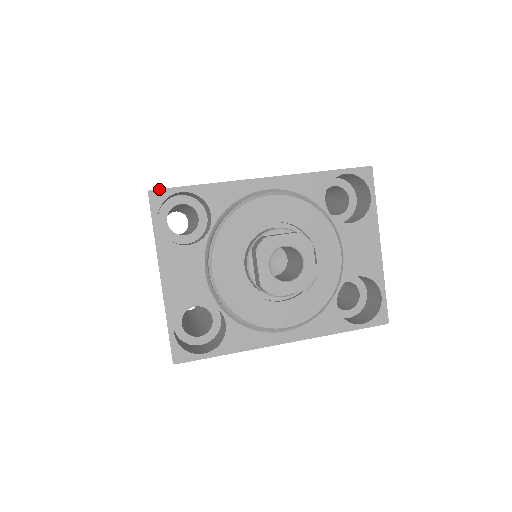
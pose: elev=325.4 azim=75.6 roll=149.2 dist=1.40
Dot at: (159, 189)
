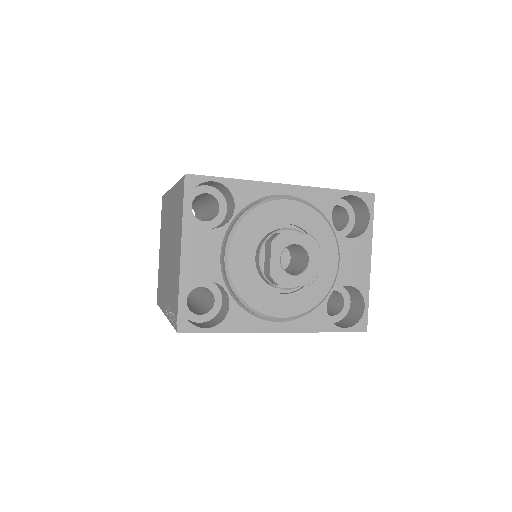
Dot at: (195, 175)
